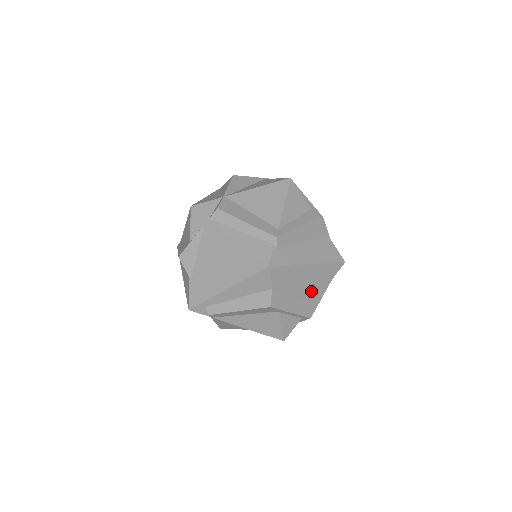
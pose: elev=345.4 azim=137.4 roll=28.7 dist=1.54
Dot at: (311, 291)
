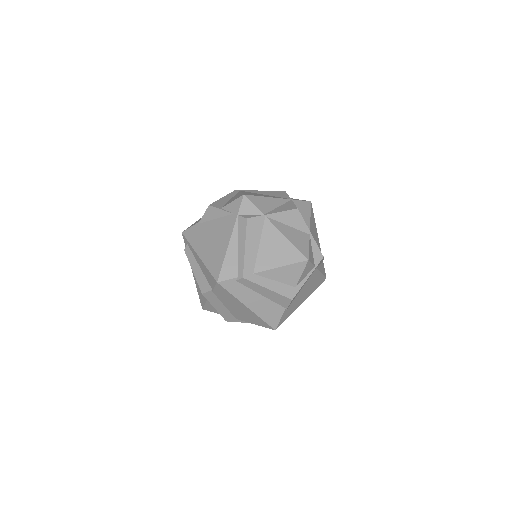
Dot at: (239, 315)
